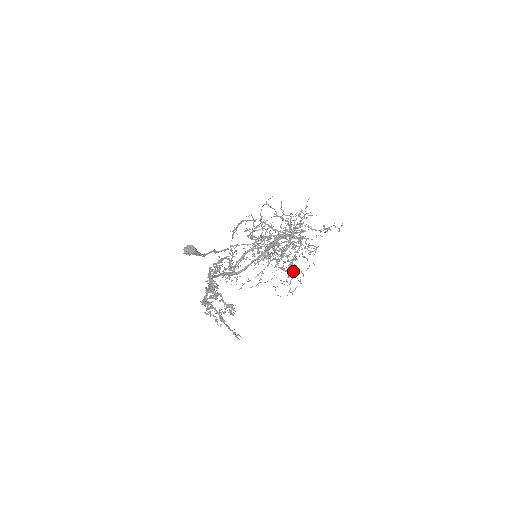
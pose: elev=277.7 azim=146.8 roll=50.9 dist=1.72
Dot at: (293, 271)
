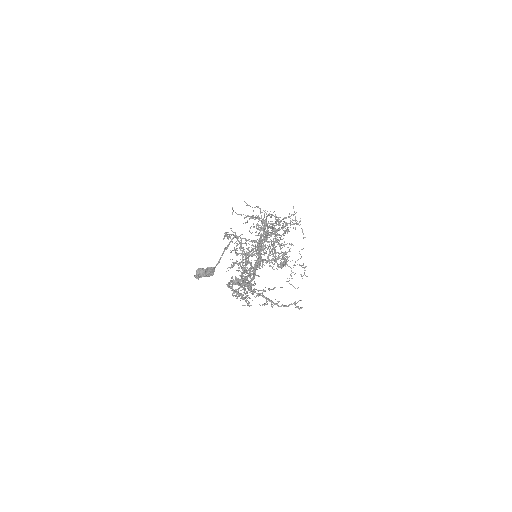
Dot at: occluded
